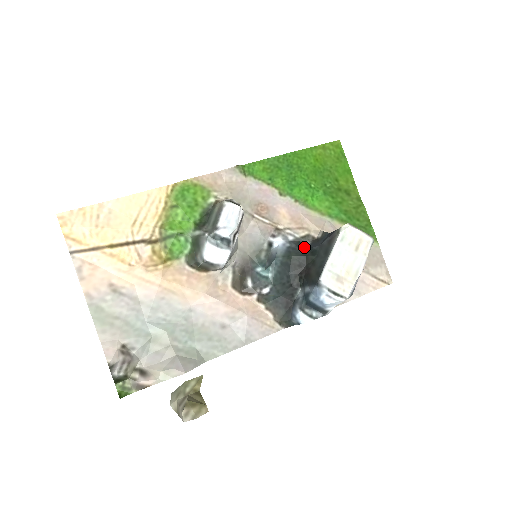
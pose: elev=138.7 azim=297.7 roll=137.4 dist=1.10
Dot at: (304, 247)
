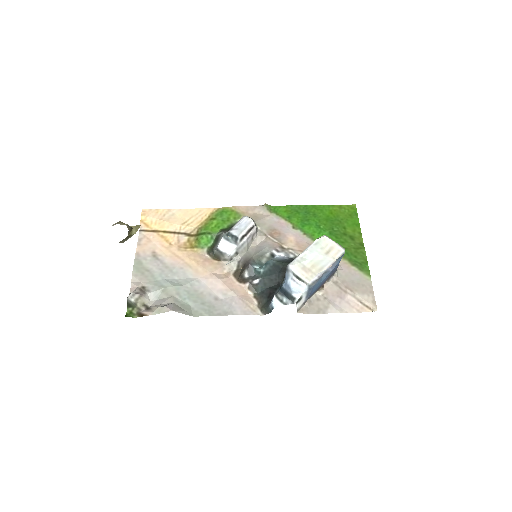
Dot at: occluded
